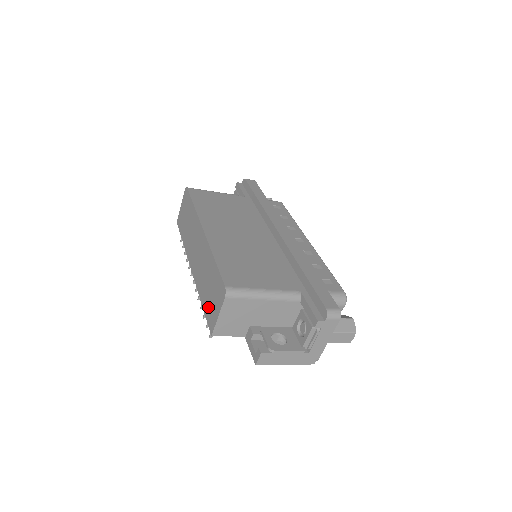
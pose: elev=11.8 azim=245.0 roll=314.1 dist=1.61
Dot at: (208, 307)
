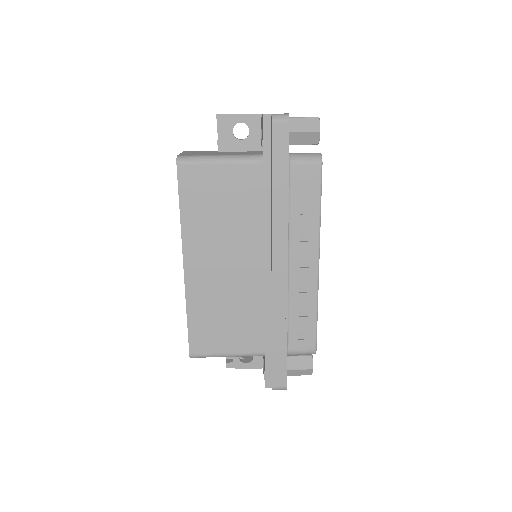
Dot at: occluded
